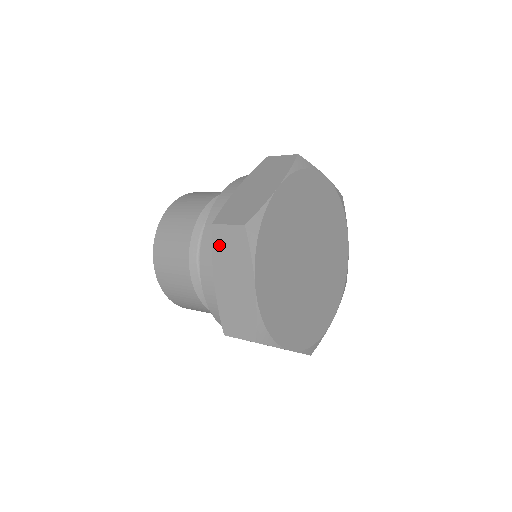
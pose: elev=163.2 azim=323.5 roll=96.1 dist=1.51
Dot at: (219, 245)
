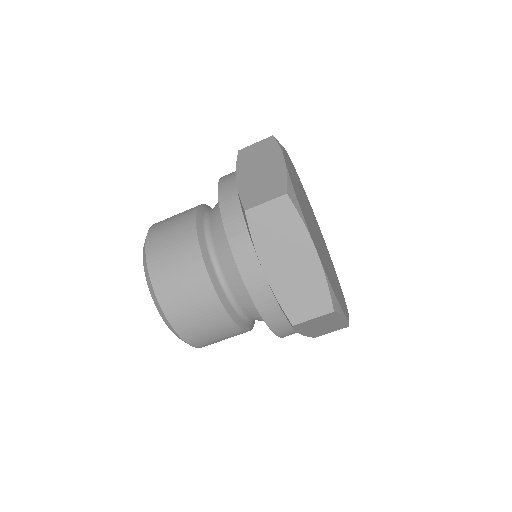
Dot at: (260, 229)
